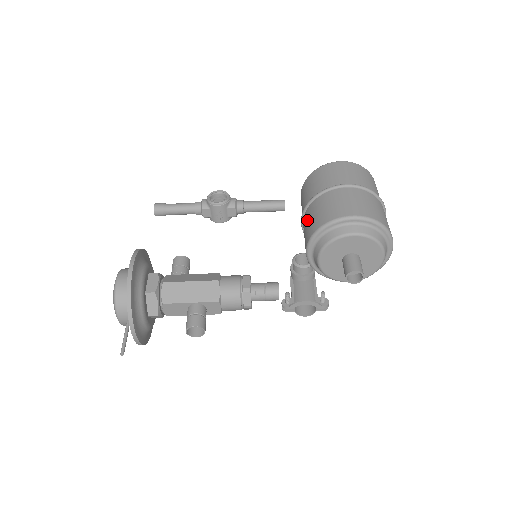
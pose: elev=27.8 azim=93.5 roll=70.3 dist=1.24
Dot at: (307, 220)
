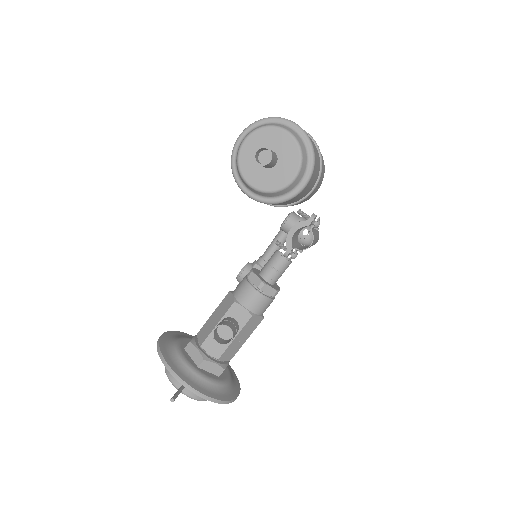
Dot at: occluded
